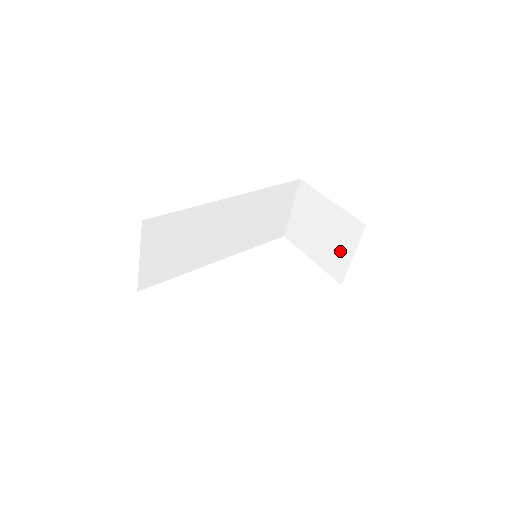
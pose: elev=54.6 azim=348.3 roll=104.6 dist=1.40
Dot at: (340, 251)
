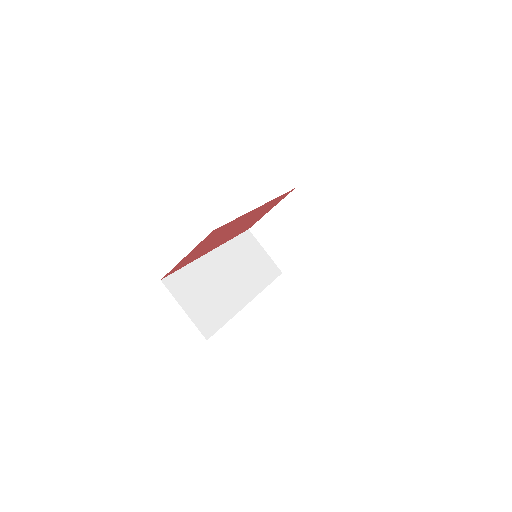
Dot at: (307, 222)
